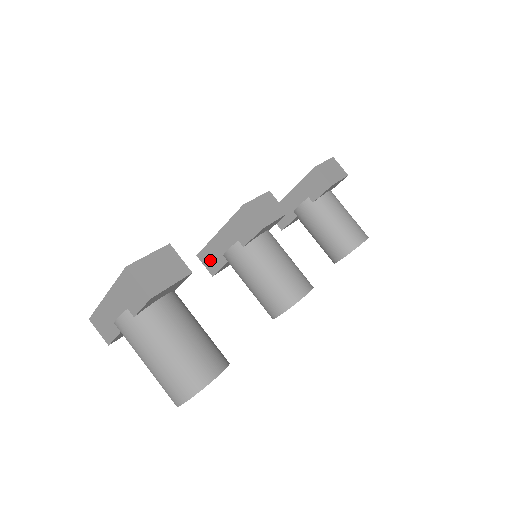
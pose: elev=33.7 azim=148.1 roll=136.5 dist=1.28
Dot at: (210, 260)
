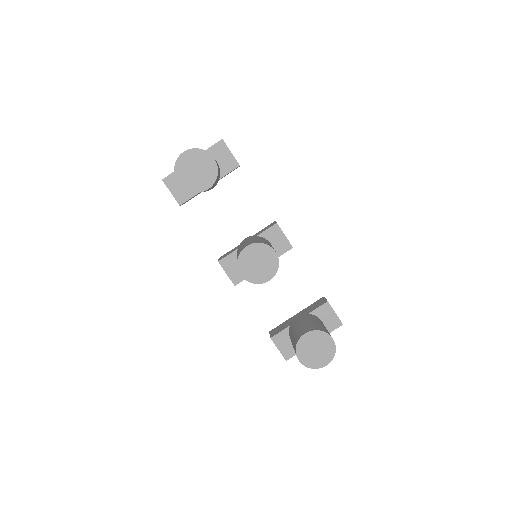
Dot at: occluded
